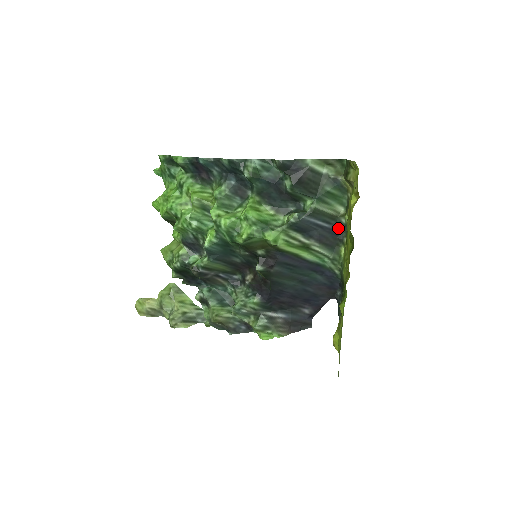
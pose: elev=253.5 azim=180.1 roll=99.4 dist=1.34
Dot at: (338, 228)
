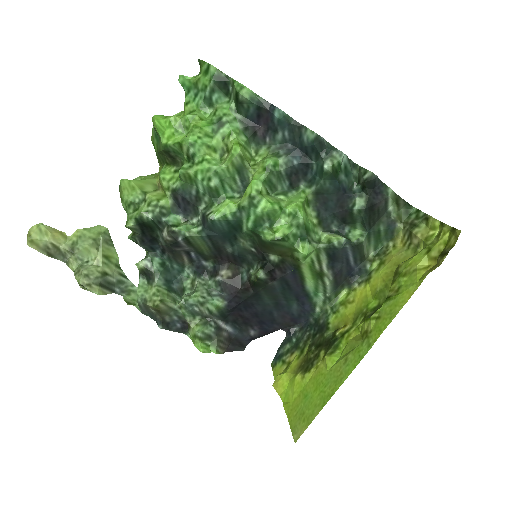
Dot at: (357, 270)
